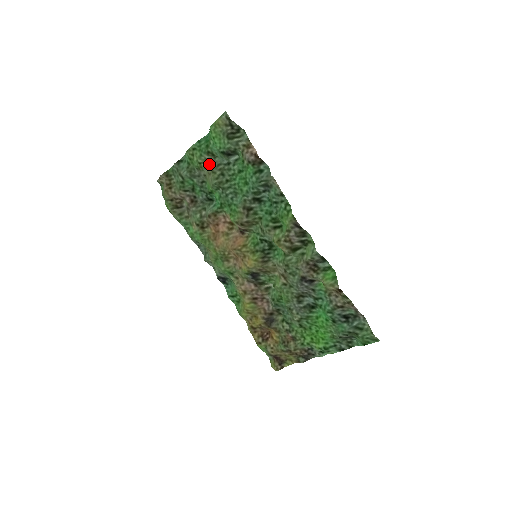
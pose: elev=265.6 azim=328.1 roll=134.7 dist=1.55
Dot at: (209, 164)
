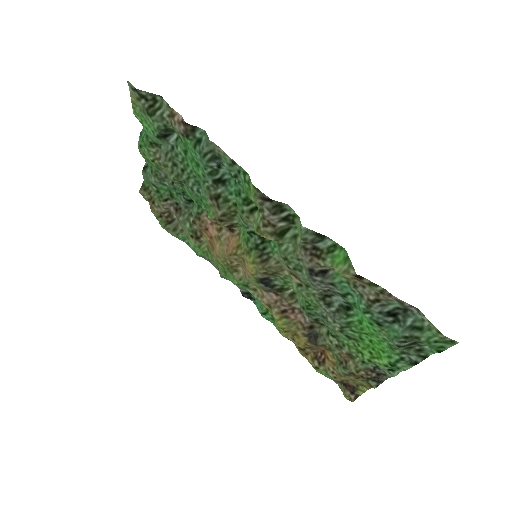
Dot at: (159, 158)
